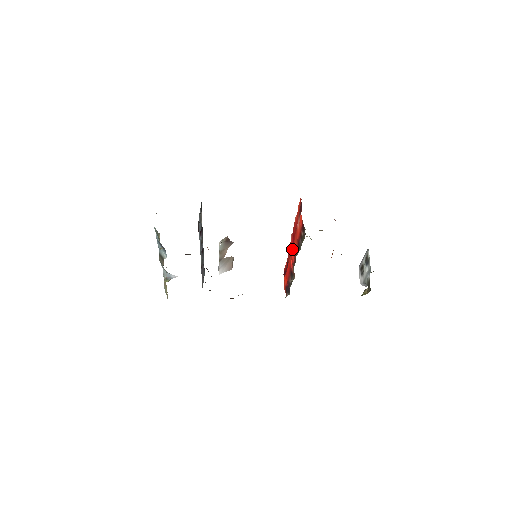
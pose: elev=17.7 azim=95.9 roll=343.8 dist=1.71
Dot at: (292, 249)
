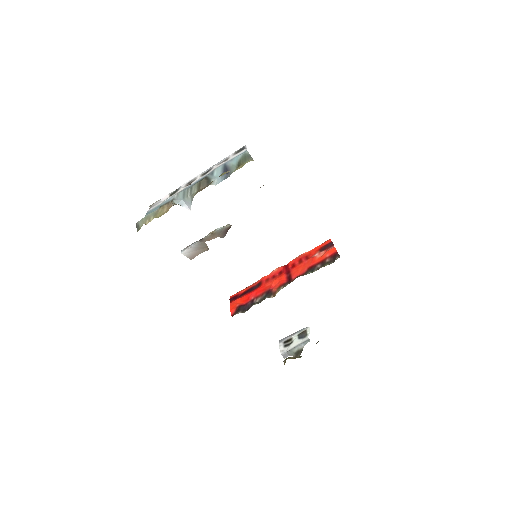
Dot at: (285, 274)
